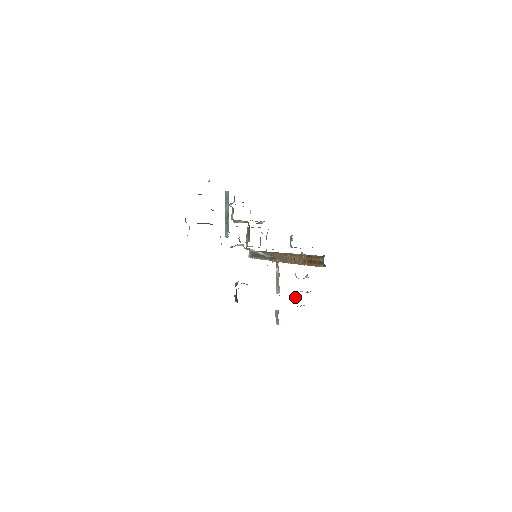
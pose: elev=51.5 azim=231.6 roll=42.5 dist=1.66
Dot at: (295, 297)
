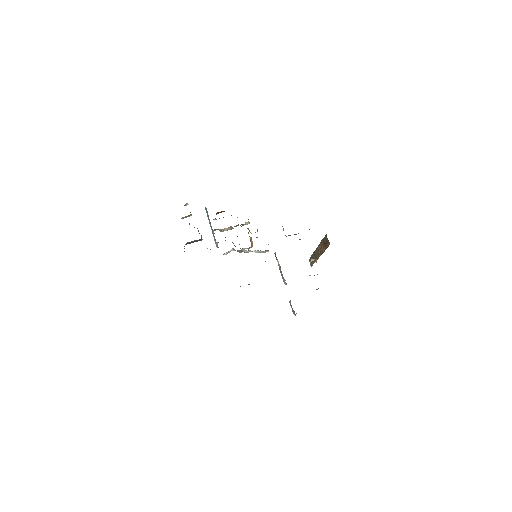
Dot at: occluded
